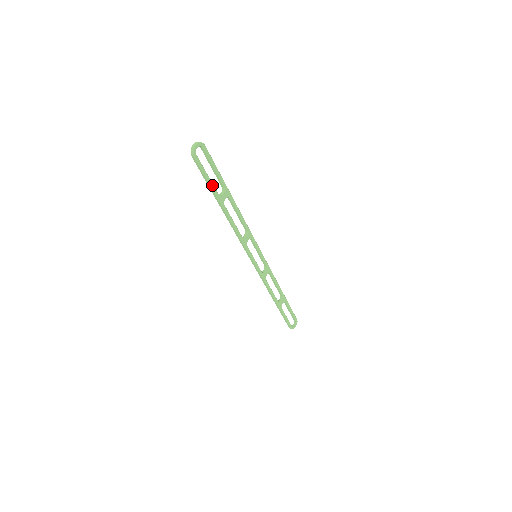
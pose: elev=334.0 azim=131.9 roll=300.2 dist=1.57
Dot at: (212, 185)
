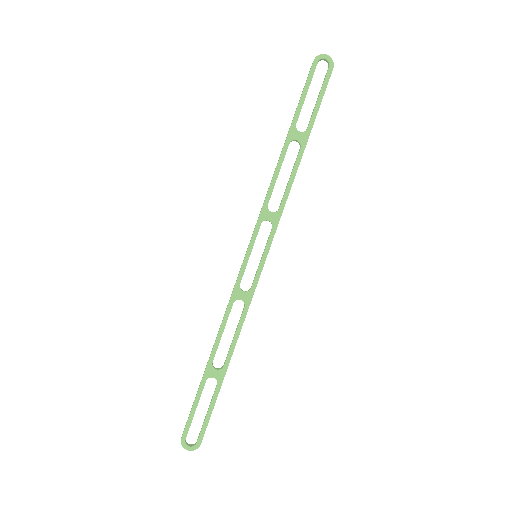
Dot at: (300, 107)
